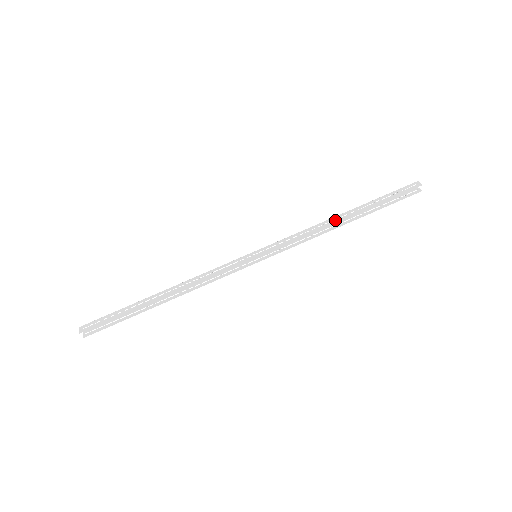
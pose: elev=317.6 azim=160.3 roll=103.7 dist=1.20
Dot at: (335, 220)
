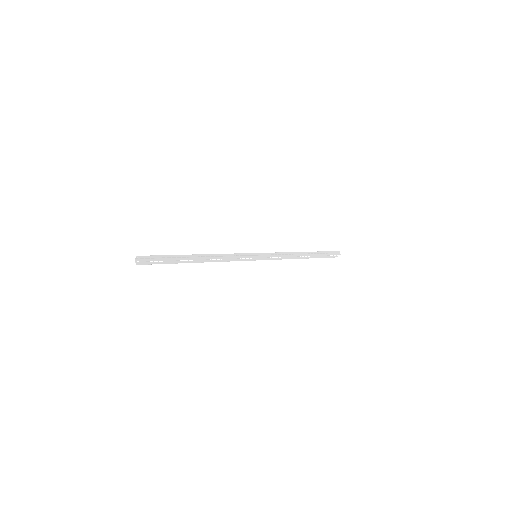
Dot at: (301, 254)
